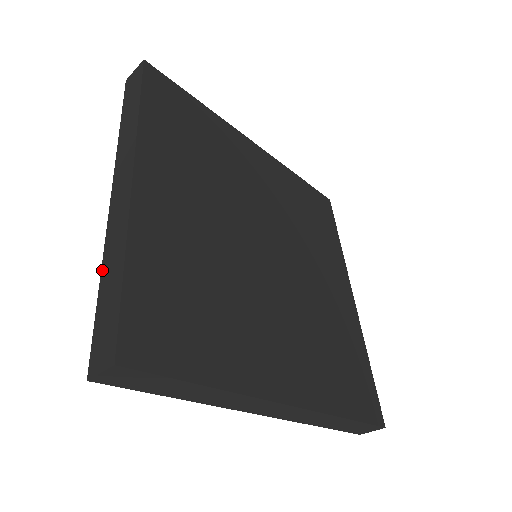
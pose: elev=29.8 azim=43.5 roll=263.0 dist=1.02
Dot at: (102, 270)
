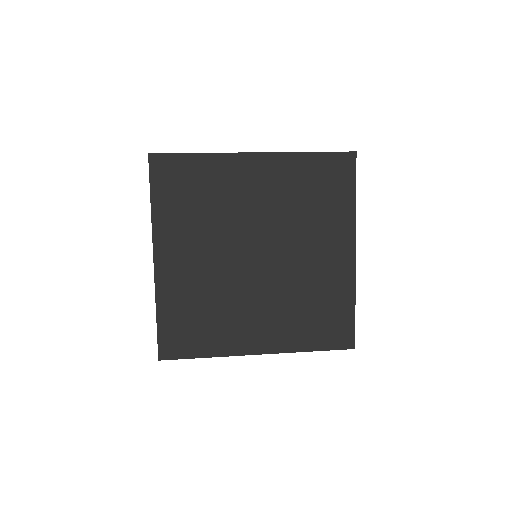
Dot at: occluded
